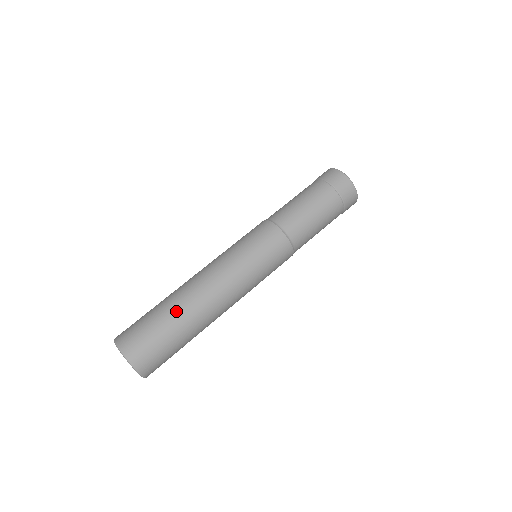
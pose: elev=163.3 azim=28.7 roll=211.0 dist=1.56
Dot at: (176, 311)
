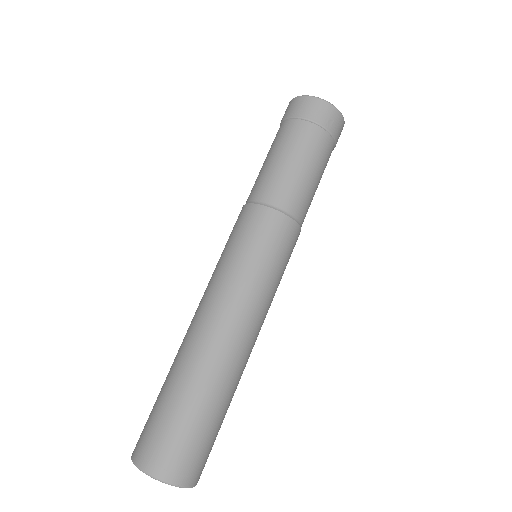
Dot at: (170, 370)
